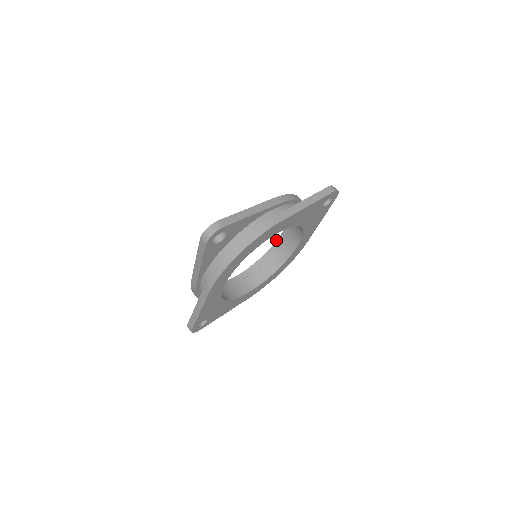
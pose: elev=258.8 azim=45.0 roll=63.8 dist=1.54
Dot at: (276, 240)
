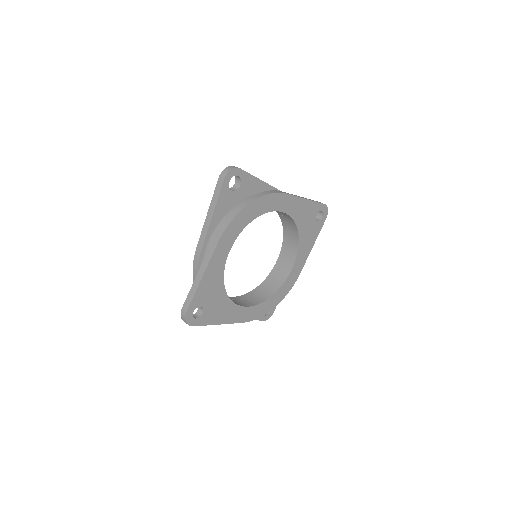
Dot at: (270, 272)
